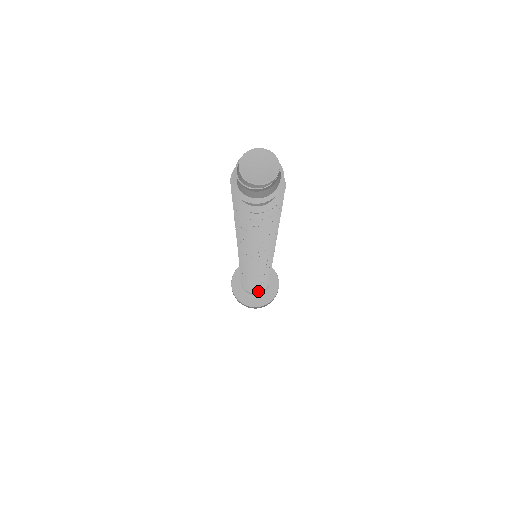
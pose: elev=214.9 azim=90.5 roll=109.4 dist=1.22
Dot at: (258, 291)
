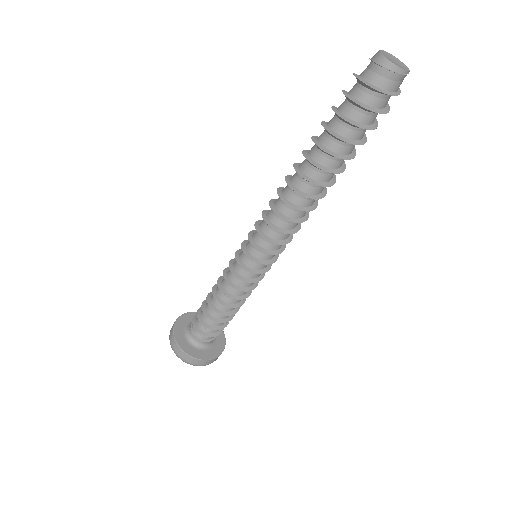
Dot at: (213, 335)
